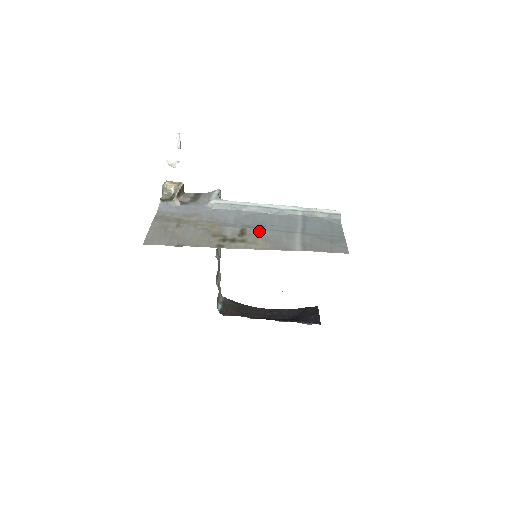
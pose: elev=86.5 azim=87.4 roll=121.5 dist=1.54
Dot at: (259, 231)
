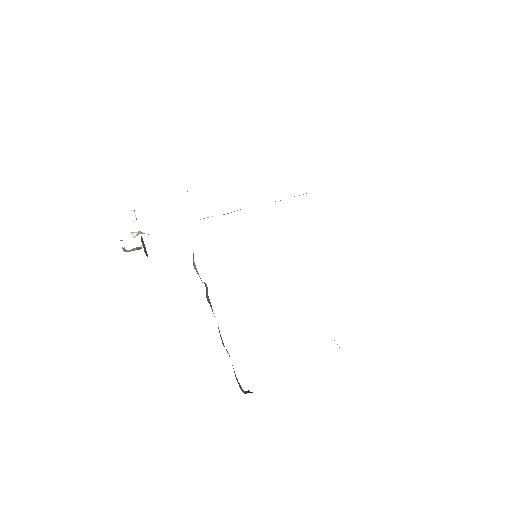
Dot at: occluded
